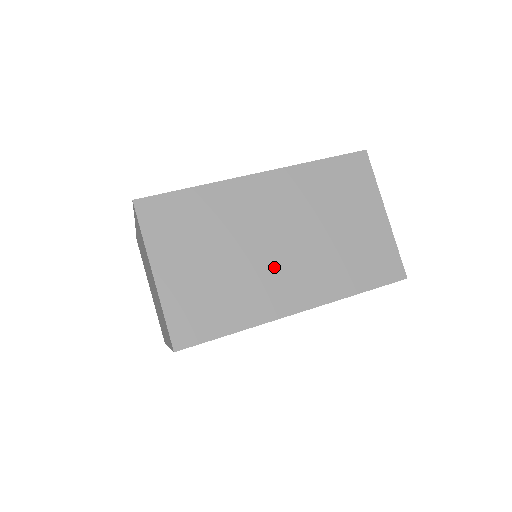
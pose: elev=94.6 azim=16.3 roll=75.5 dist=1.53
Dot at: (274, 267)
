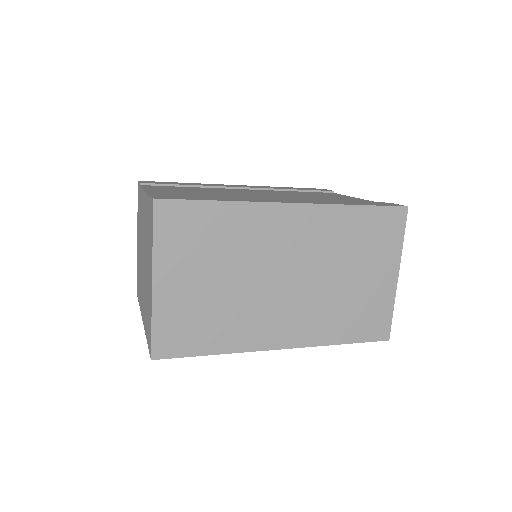
Dot at: (273, 302)
